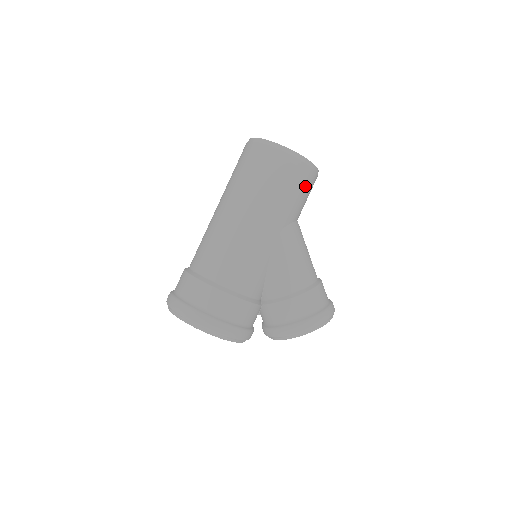
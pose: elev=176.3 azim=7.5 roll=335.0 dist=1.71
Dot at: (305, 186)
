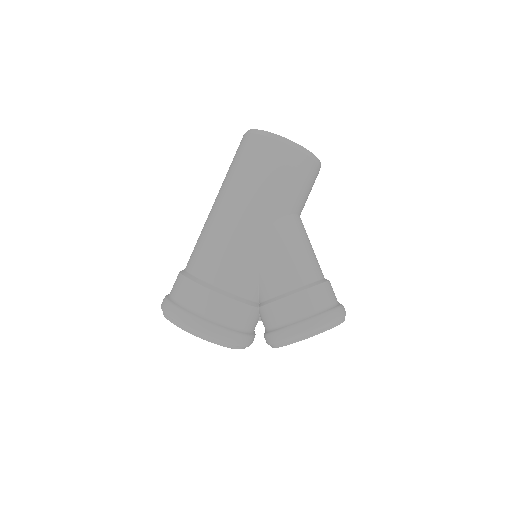
Dot at: (299, 174)
